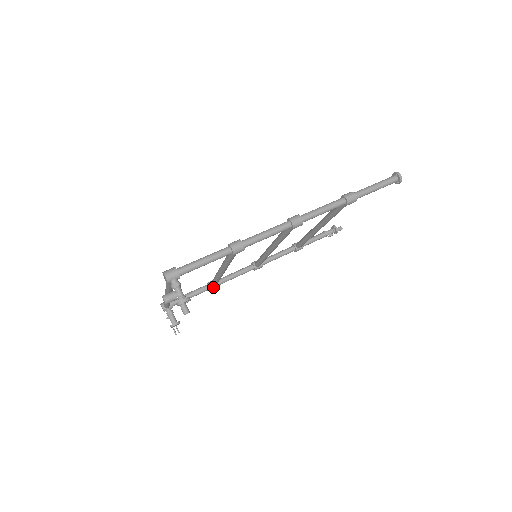
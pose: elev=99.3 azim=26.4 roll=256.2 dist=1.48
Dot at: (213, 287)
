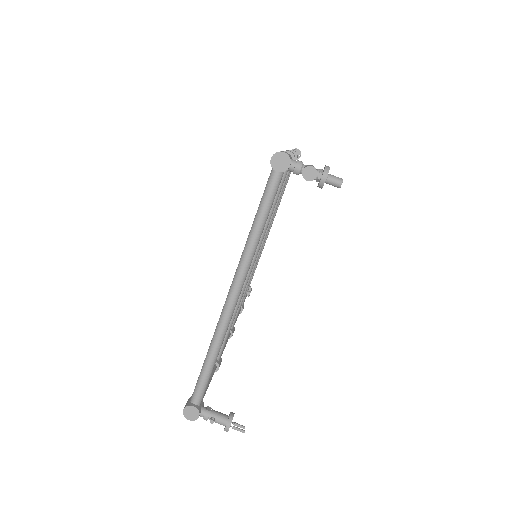
Dot at: (218, 361)
